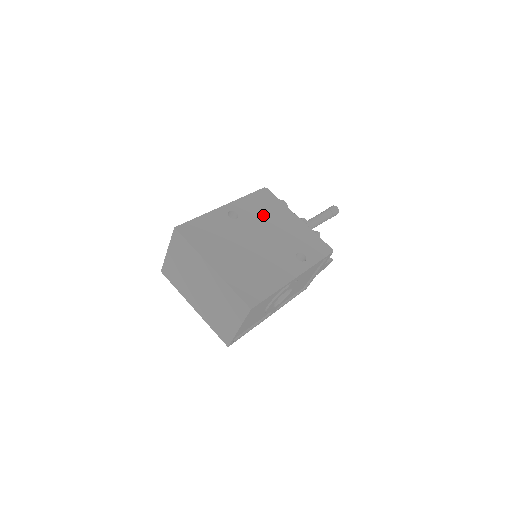
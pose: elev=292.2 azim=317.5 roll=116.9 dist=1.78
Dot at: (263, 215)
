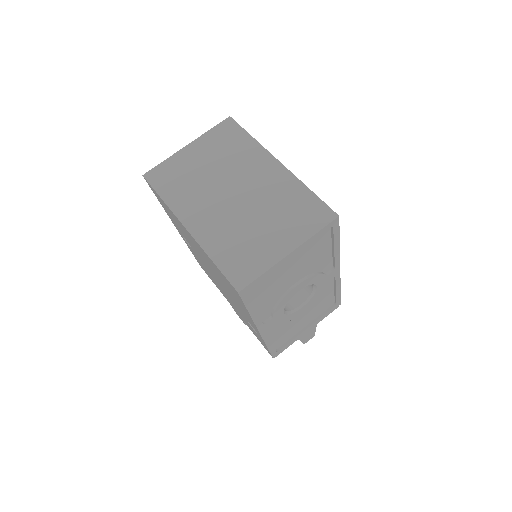
Dot at: occluded
